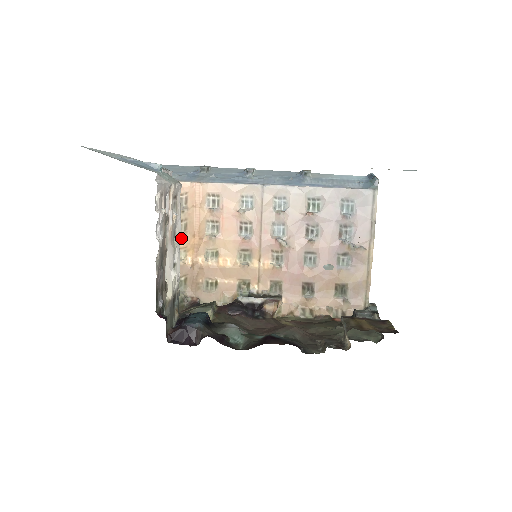
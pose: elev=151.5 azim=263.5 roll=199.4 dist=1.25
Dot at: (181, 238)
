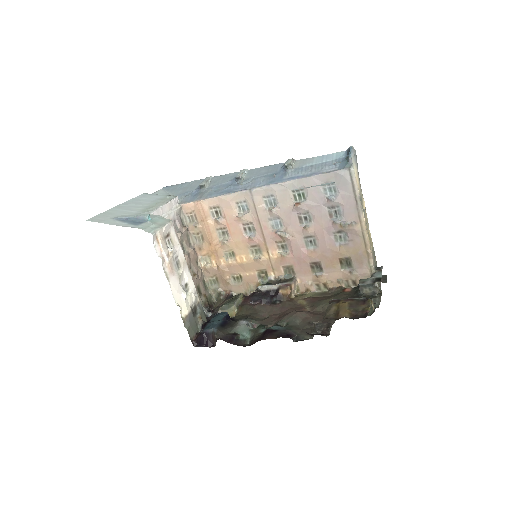
Dot at: (202, 247)
